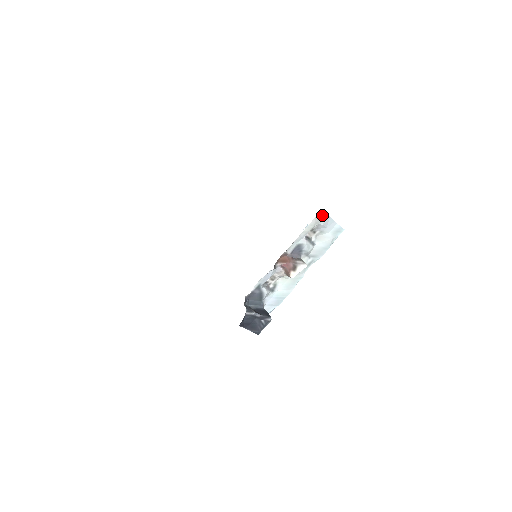
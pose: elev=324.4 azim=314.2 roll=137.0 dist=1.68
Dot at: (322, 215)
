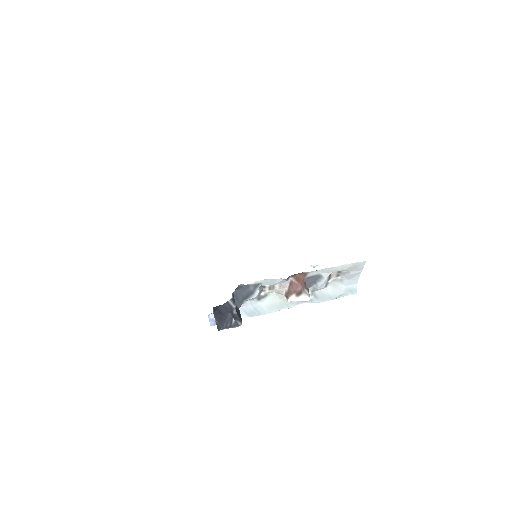
Dot at: (360, 266)
